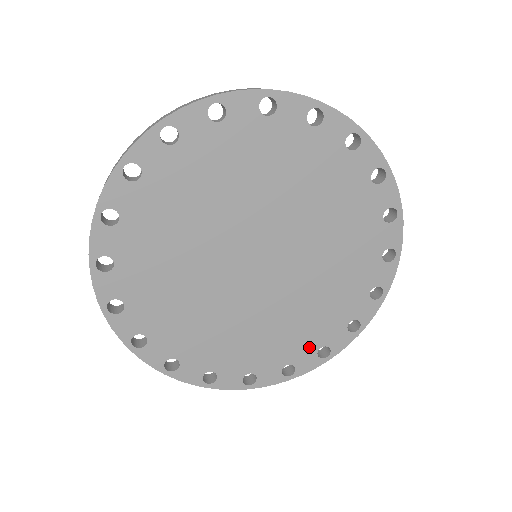
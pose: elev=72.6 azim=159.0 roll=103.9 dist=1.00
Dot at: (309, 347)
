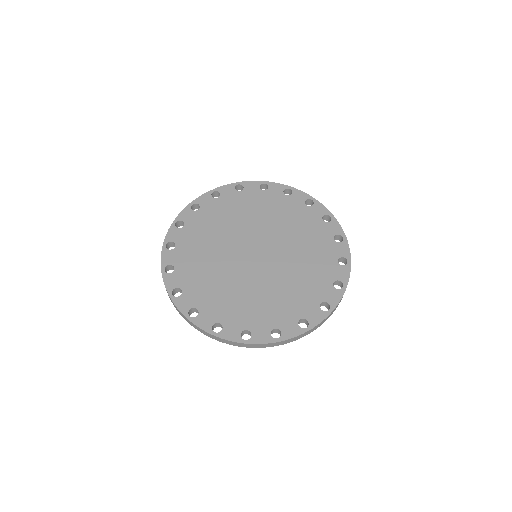
Dot at: (217, 315)
